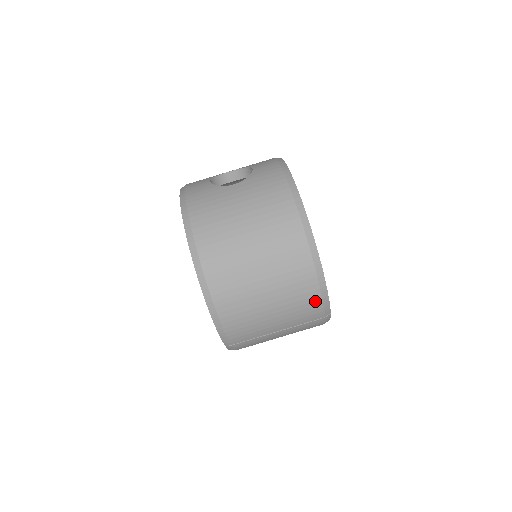
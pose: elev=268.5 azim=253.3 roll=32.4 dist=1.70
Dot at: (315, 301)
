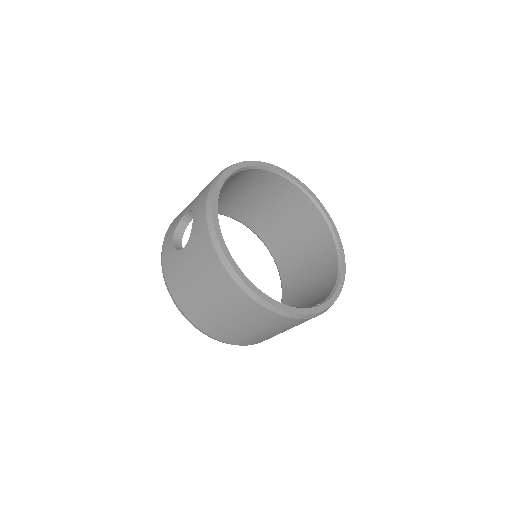
Dot at: (294, 321)
